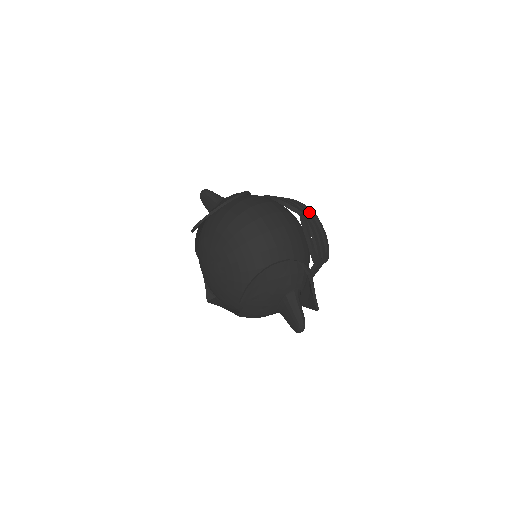
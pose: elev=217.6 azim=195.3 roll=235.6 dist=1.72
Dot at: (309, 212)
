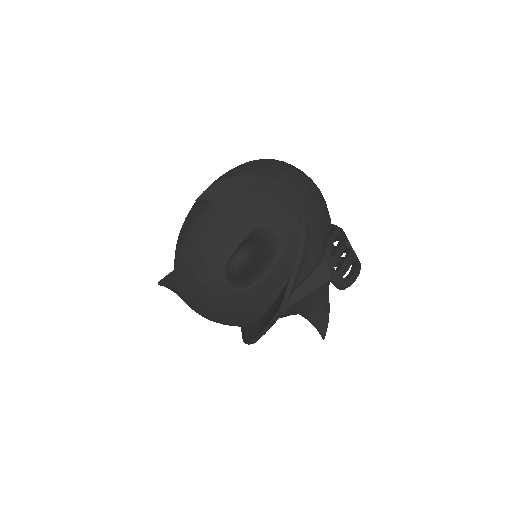
Dot at: occluded
